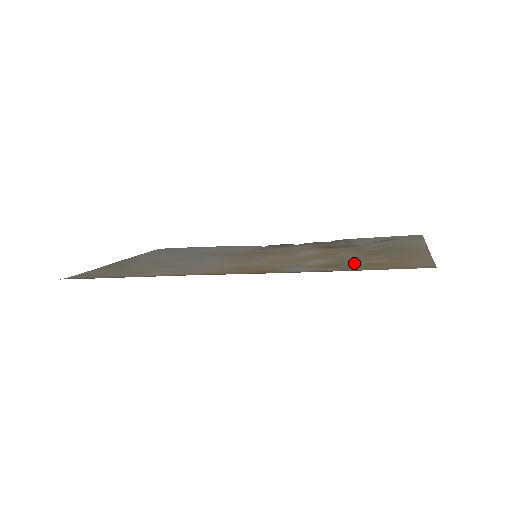
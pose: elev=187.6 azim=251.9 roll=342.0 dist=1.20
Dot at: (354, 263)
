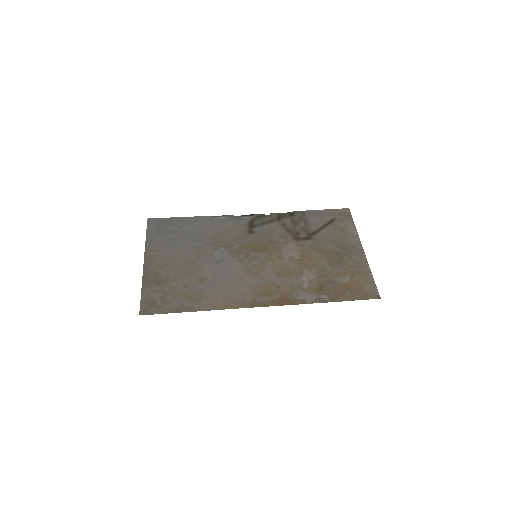
Dot at: (333, 284)
